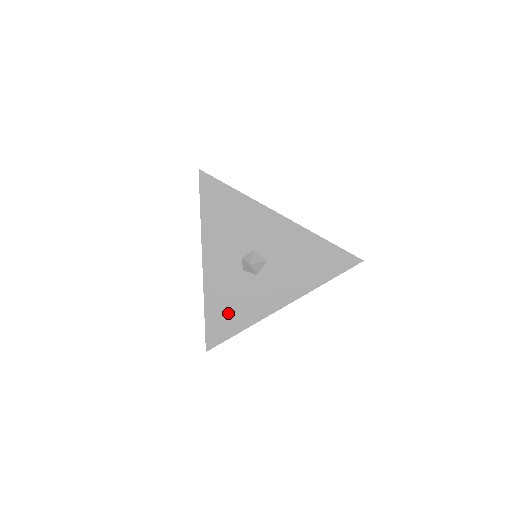
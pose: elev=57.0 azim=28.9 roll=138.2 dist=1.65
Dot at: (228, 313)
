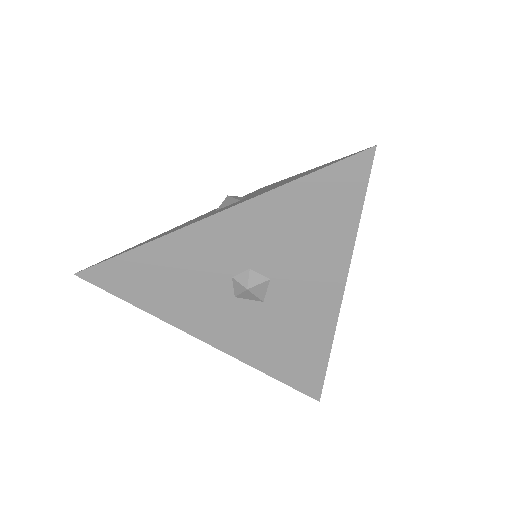
Dot at: (154, 281)
